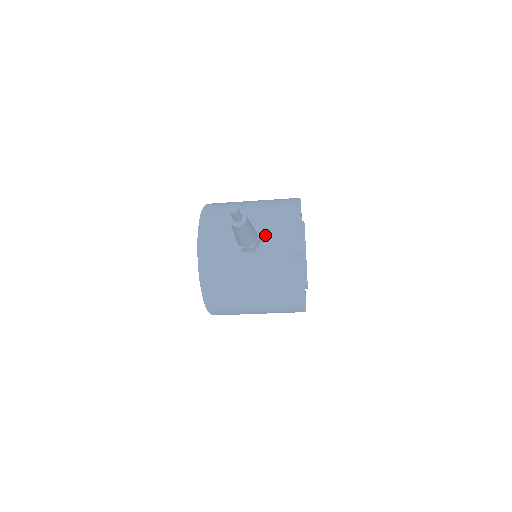
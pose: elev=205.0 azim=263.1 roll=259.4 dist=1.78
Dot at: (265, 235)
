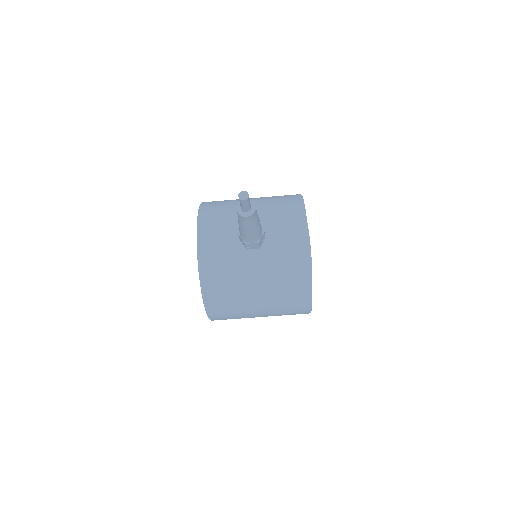
Dot at: (269, 231)
